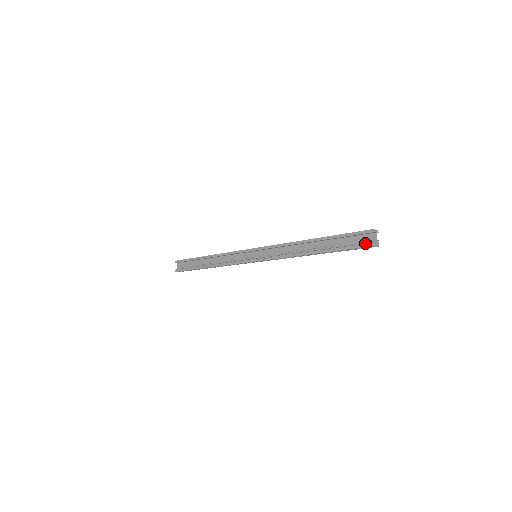
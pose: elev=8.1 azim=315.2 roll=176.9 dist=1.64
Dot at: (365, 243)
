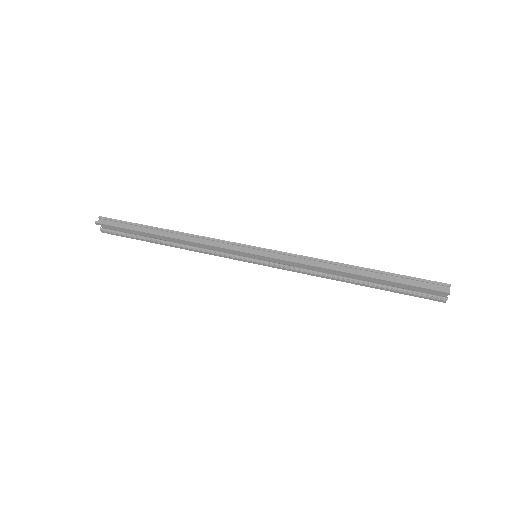
Dot at: (433, 298)
